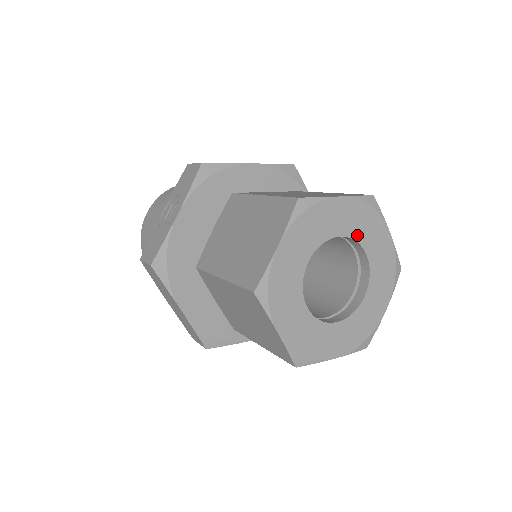
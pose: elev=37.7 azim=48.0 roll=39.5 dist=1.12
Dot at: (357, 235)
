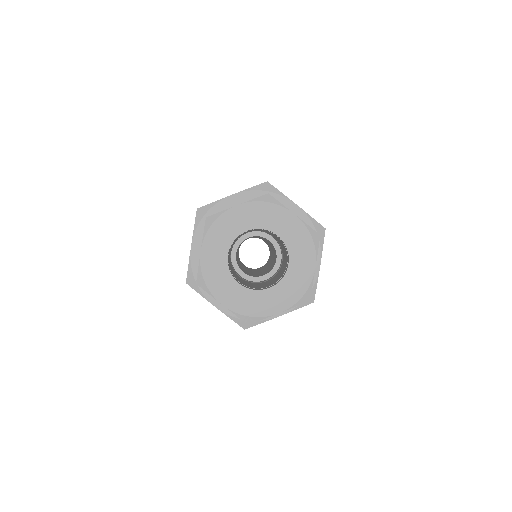
Dot at: (263, 225)
